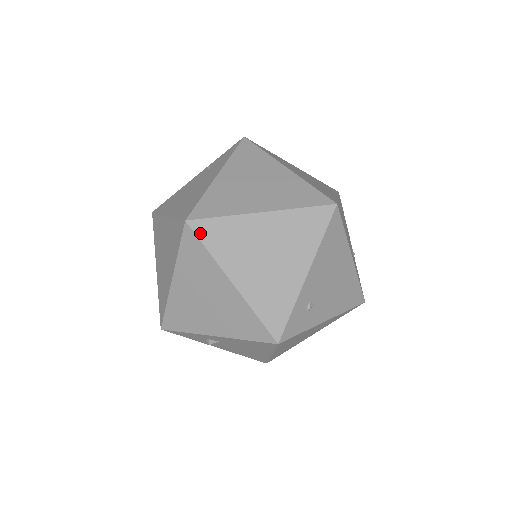
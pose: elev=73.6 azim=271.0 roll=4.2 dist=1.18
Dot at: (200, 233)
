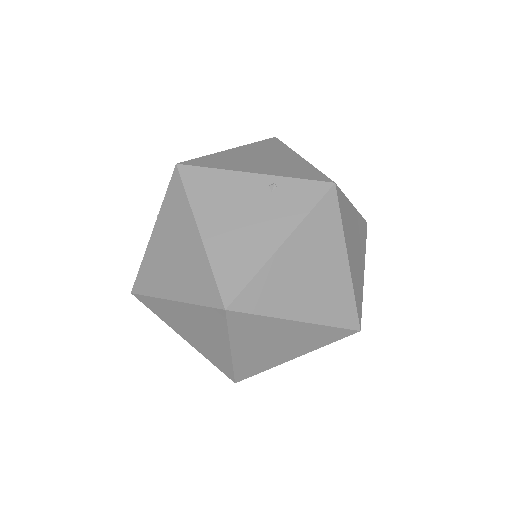
Dot at: (232, 320)
